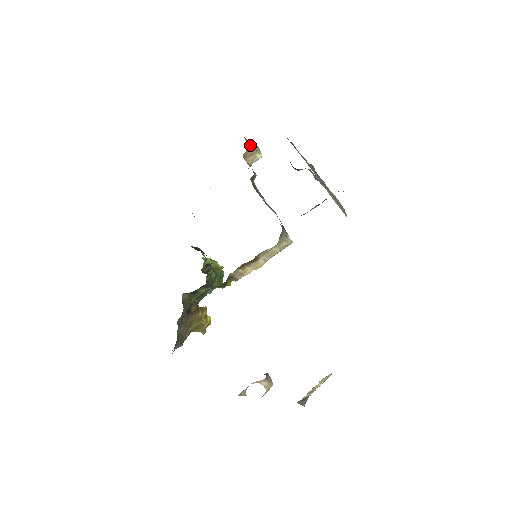
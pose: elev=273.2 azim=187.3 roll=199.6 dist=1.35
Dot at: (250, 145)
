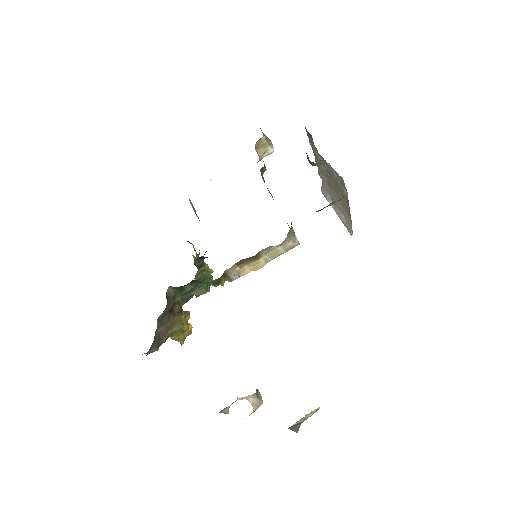
Dot at: (264, 135)
